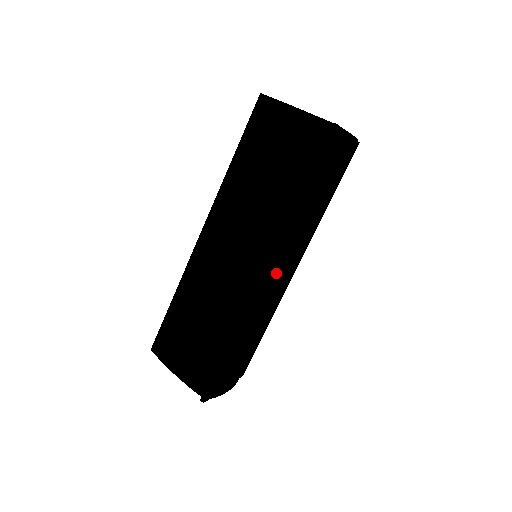
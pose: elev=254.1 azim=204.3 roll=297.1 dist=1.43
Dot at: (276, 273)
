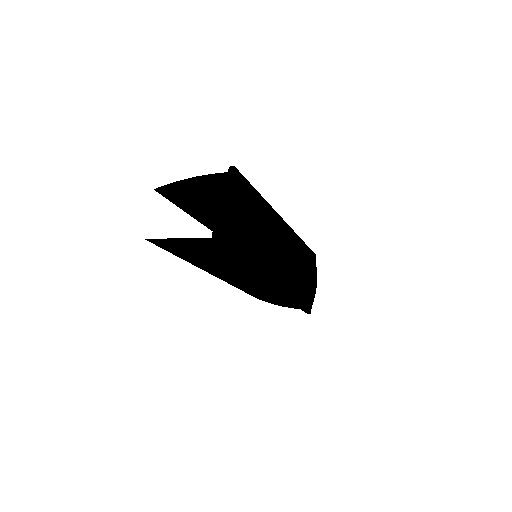
Dot at: (280, 275)
